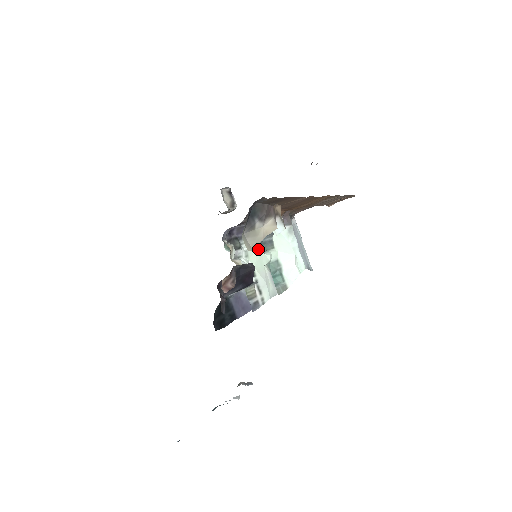
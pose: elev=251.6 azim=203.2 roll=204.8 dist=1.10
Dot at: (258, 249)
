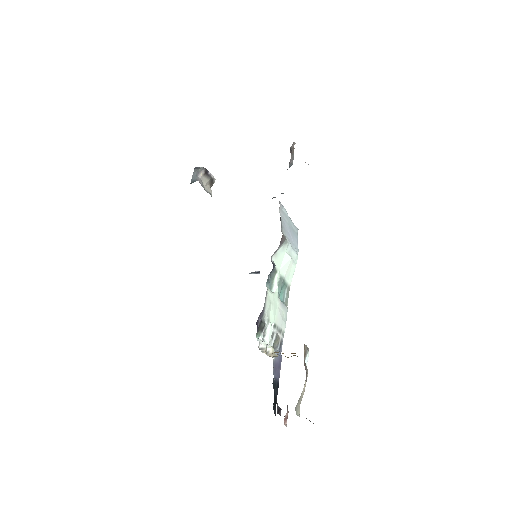
Dot at: (271, 299)
